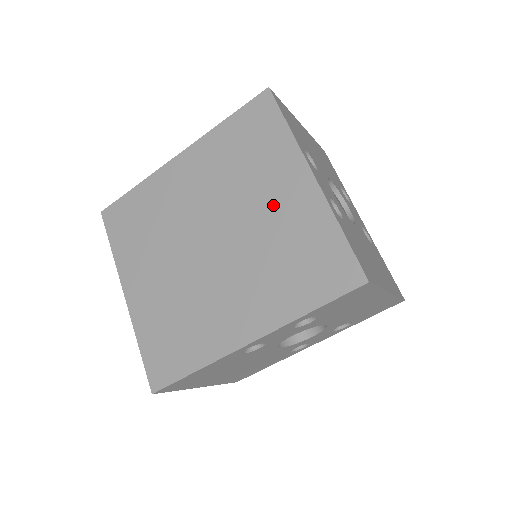
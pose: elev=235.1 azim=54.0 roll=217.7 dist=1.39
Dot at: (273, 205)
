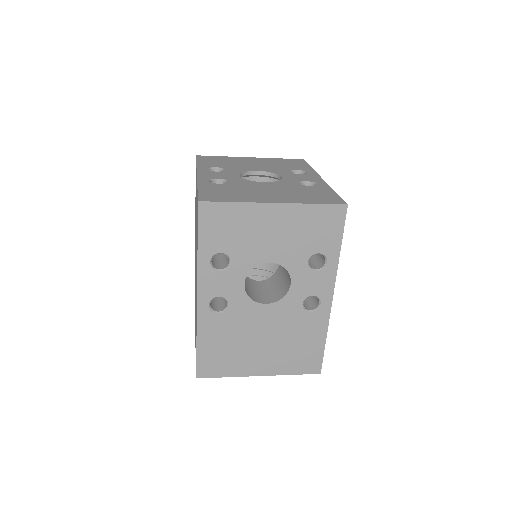
Dot at: (196, 209)
